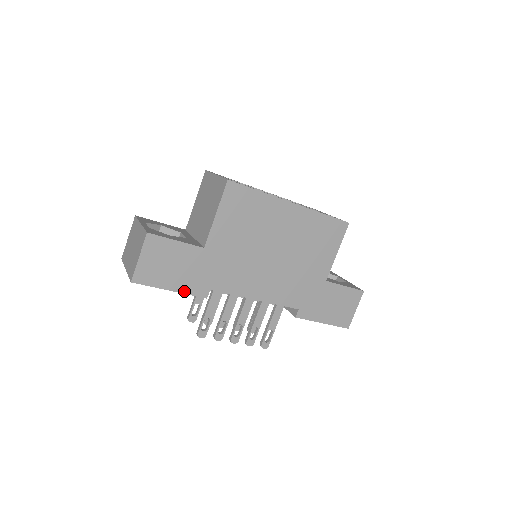
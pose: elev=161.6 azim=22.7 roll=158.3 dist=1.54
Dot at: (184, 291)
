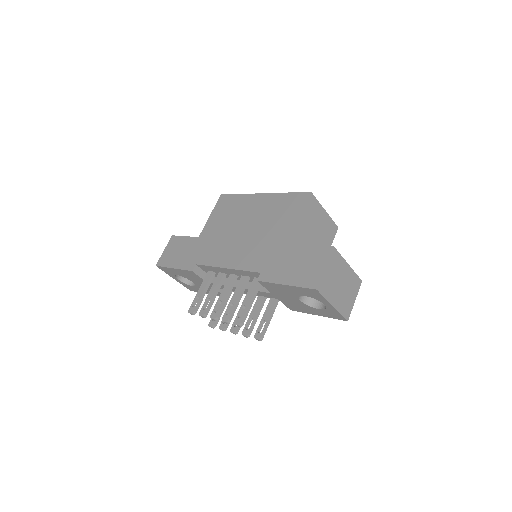
Dot at: (180, 268)
